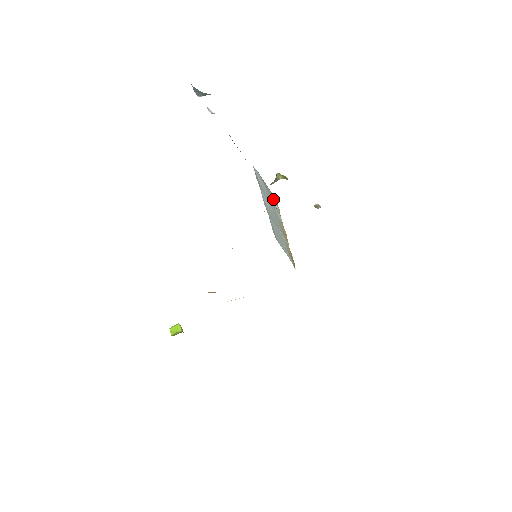
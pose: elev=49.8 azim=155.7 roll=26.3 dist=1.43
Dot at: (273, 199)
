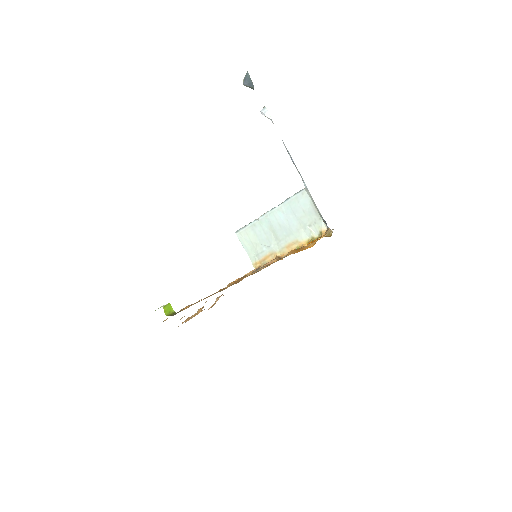
Dot at: (314, 225)
